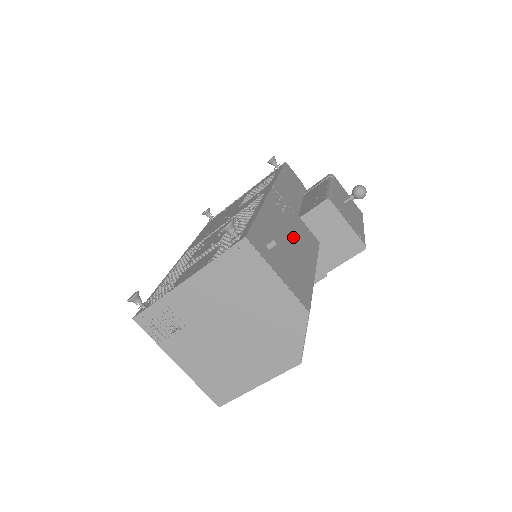
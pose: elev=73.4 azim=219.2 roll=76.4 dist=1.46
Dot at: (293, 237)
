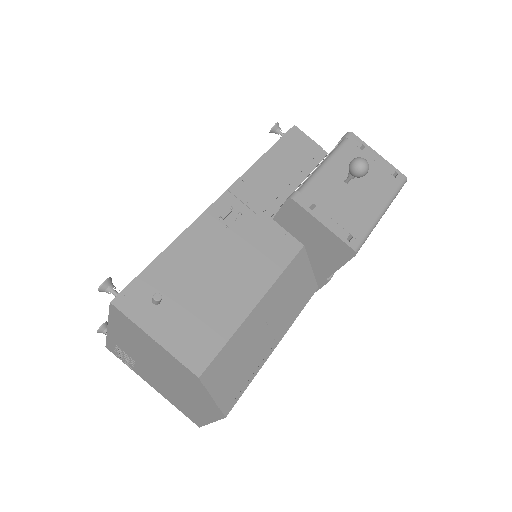
Dot at: (231, 262)
